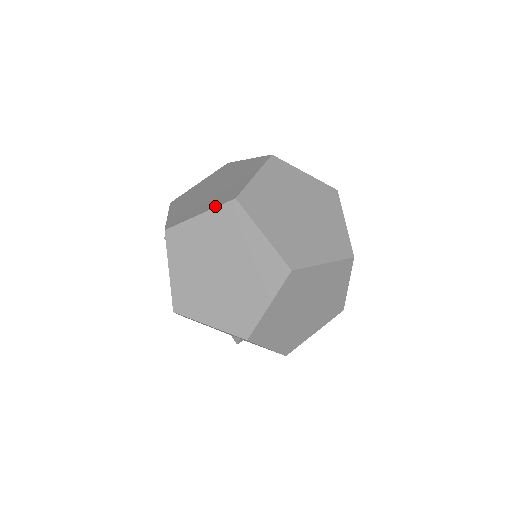
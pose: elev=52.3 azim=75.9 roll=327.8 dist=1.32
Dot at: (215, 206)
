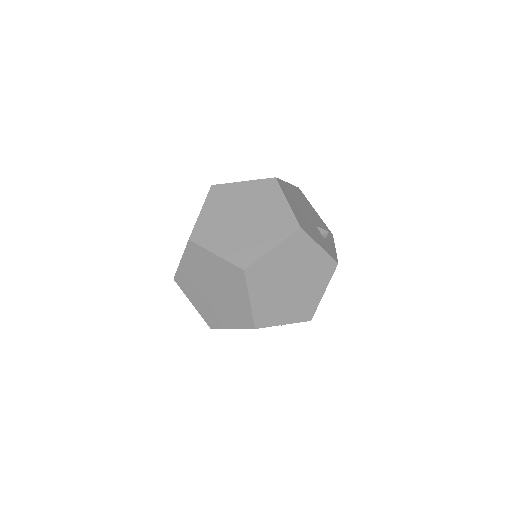
Dot at: (184, 250)
